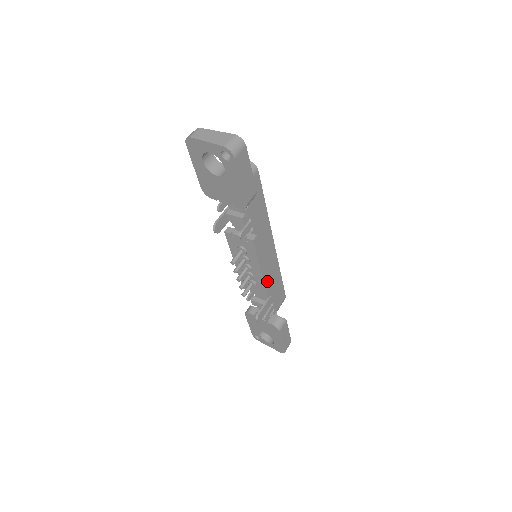
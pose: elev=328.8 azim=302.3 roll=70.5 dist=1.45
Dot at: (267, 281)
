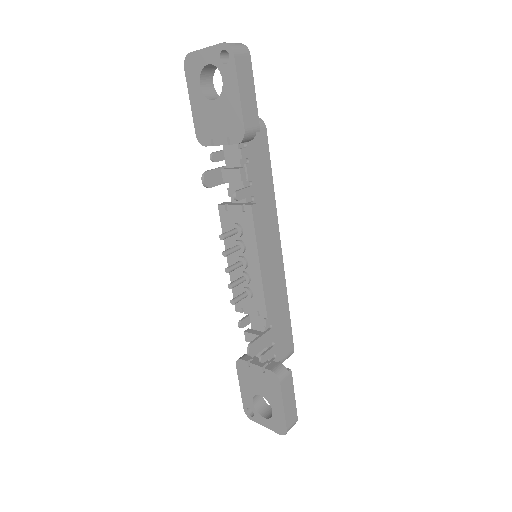
Dot at: (267, 288)
